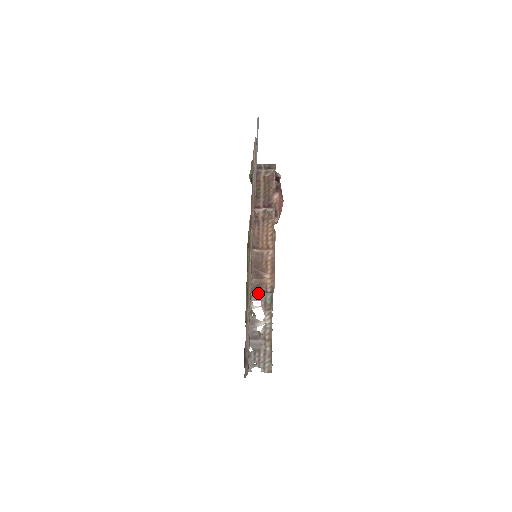
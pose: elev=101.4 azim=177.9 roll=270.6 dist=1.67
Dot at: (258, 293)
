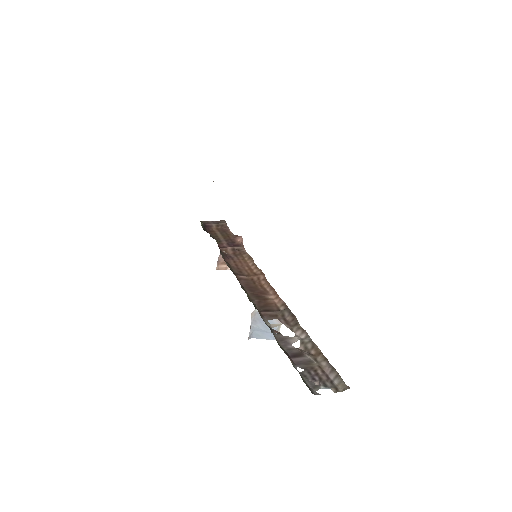
Dot at: (270, 312)
